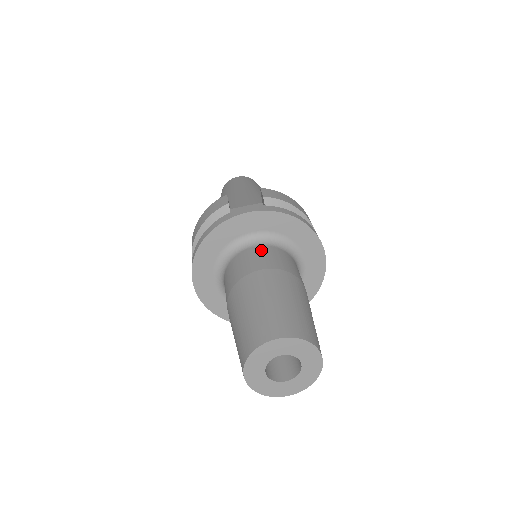
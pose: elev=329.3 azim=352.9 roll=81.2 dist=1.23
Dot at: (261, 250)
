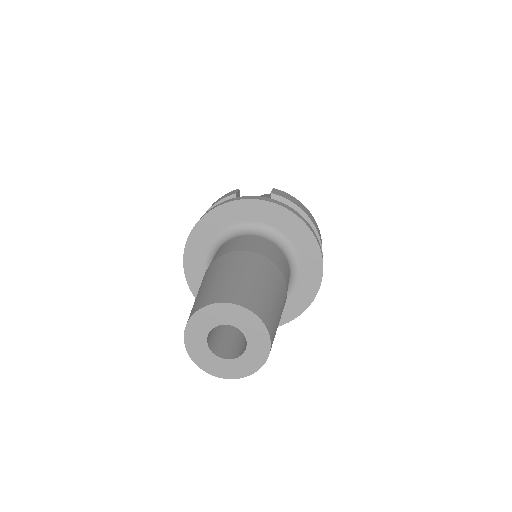
Dot at: (252, 238)
